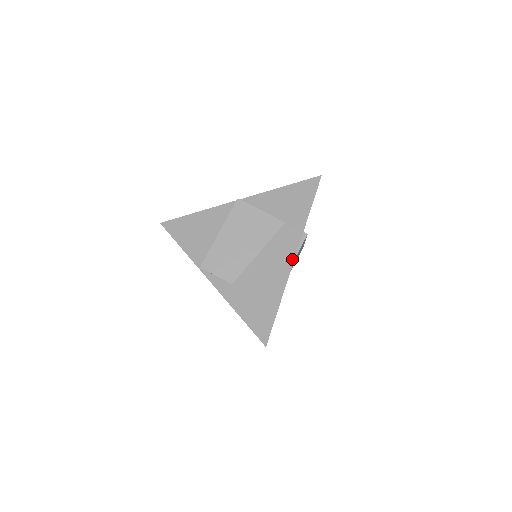
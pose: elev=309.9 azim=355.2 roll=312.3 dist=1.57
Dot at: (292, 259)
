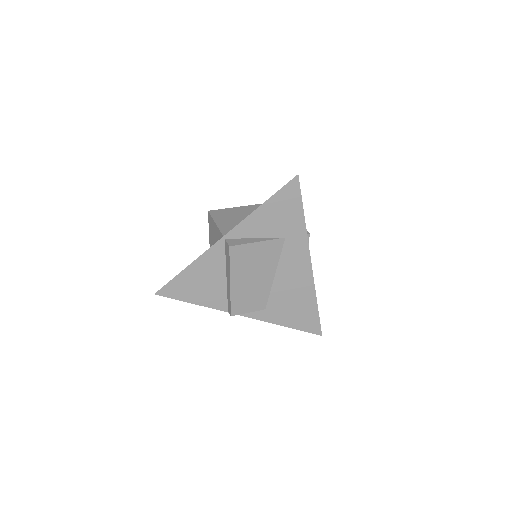
Dot at: (309, 266)
